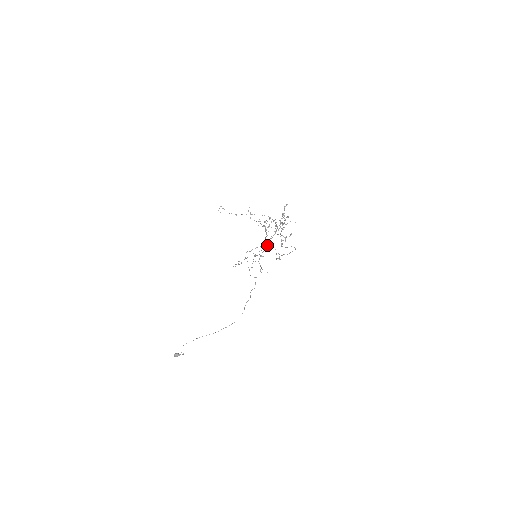
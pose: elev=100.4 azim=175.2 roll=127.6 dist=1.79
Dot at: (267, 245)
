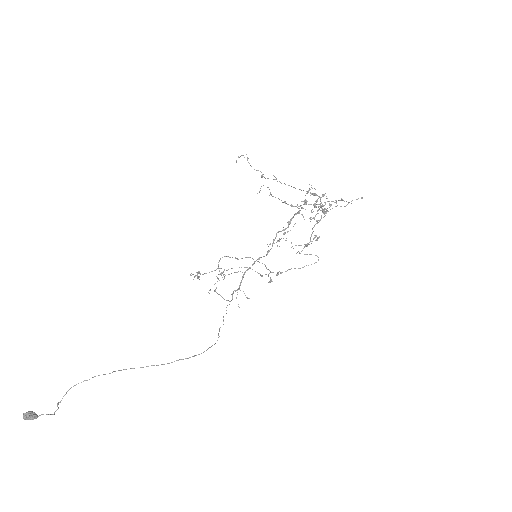
Dot at: occluded
